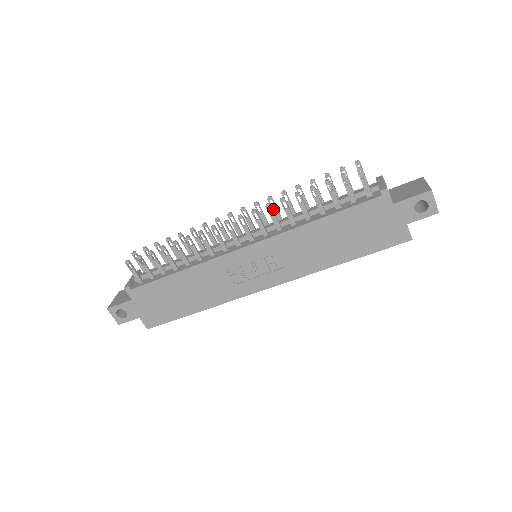
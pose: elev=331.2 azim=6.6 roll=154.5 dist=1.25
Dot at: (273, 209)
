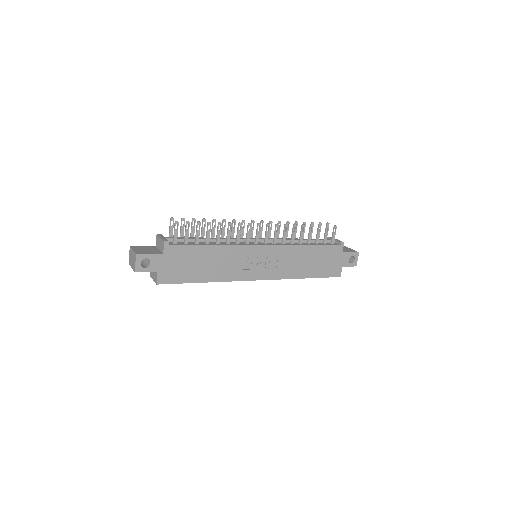
Dot at: (278, 230)
